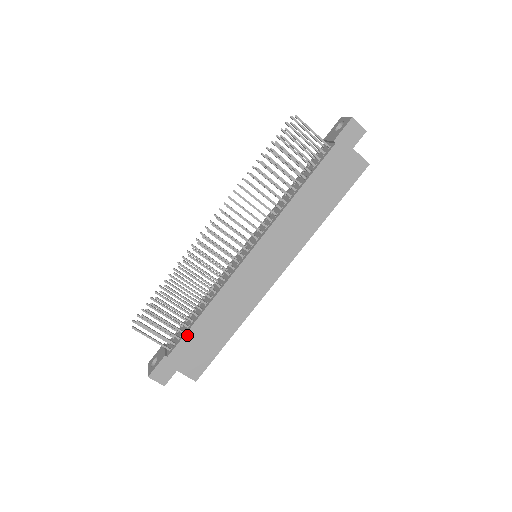
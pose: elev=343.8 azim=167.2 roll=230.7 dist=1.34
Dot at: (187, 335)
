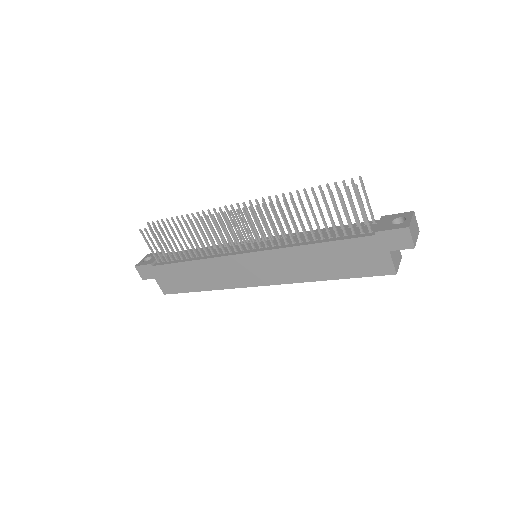
Dot at: (172, 265)
